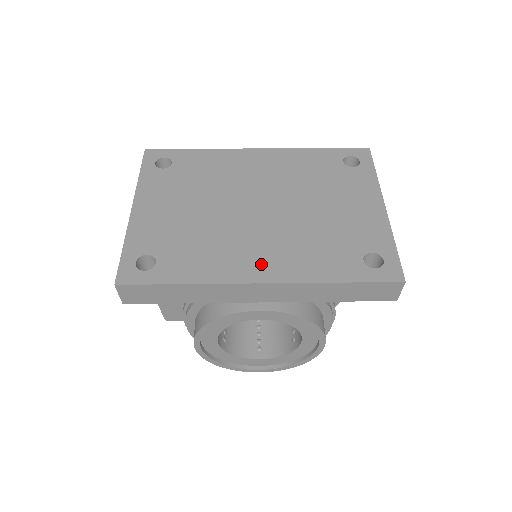
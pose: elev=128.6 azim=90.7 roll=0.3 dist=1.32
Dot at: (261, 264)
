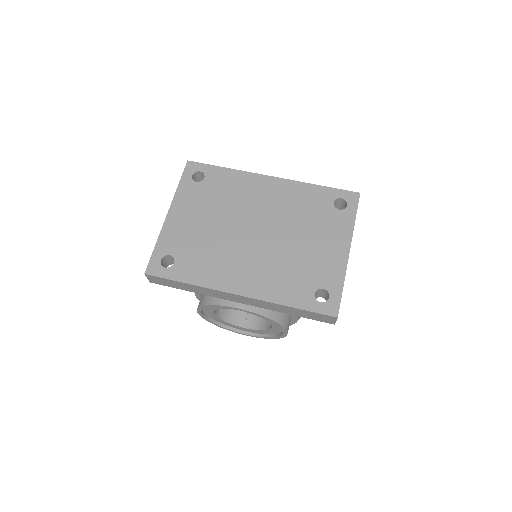
Dot at: (243, 280)
